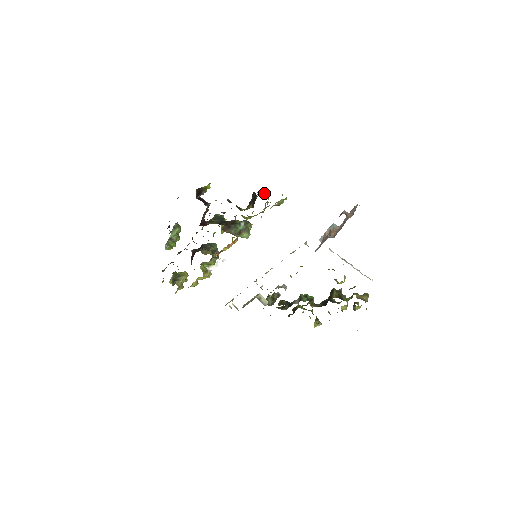
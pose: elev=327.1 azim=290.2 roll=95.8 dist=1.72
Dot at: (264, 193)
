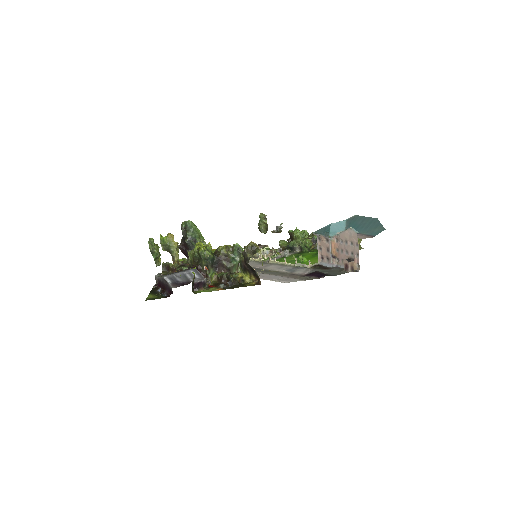
Dot at: (251, 244)
